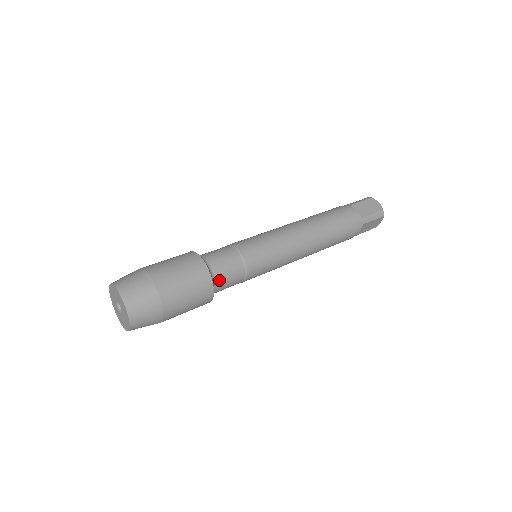
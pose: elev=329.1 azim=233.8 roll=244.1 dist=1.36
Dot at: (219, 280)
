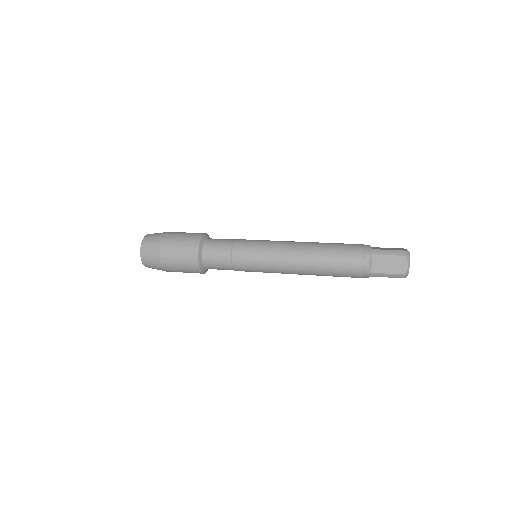
Dot at: (209, 247)
